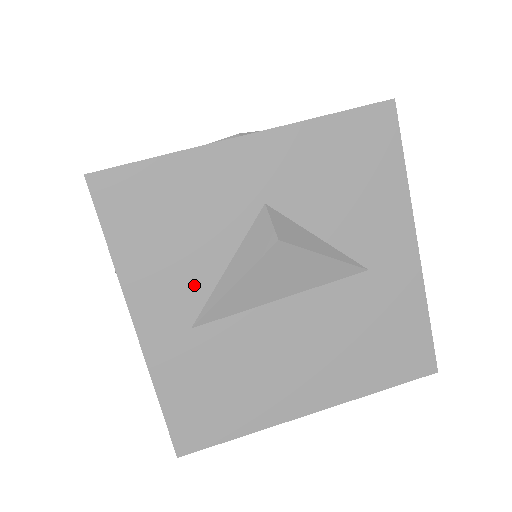
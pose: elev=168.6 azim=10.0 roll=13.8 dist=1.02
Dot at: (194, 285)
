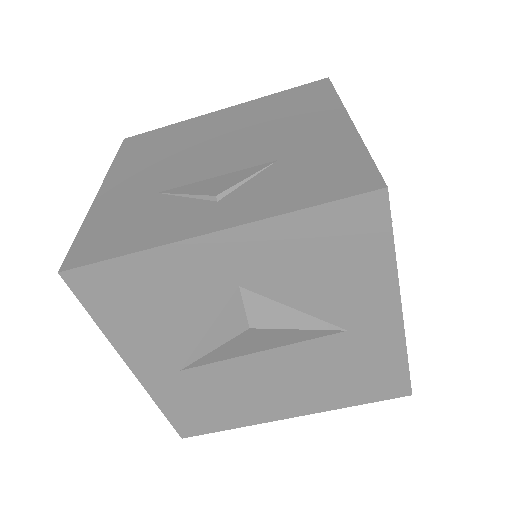
Dot at: (178, 344)
